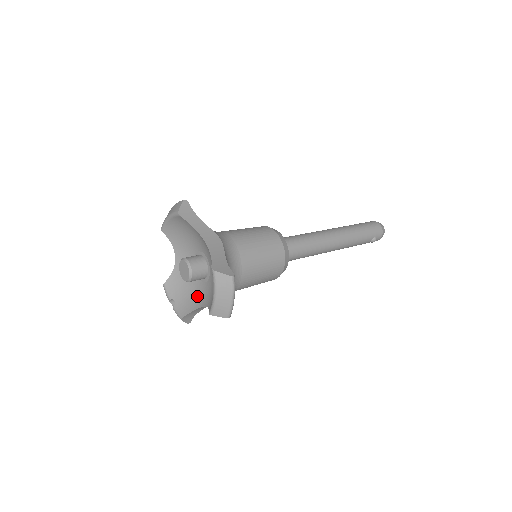
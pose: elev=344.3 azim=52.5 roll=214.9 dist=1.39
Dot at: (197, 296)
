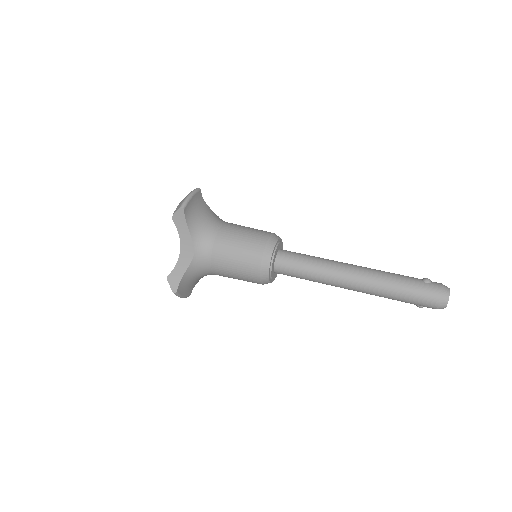
Dot at: occluded
